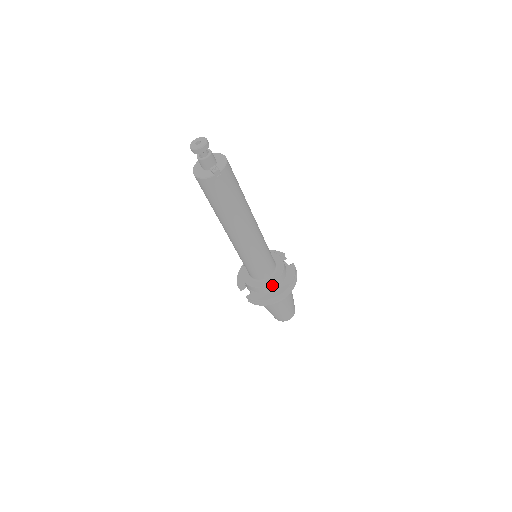
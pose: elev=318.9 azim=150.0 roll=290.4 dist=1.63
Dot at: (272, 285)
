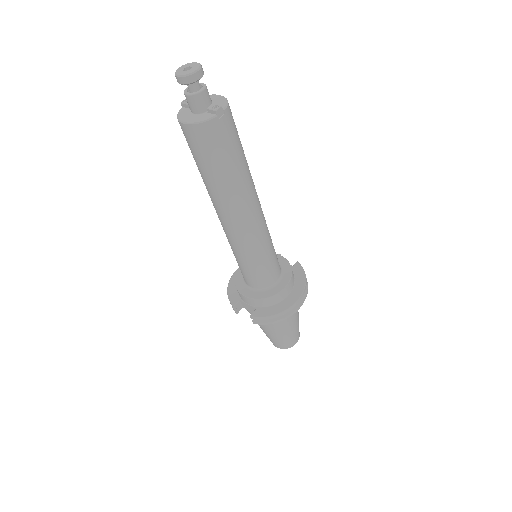
Dot at: (284, 291)
